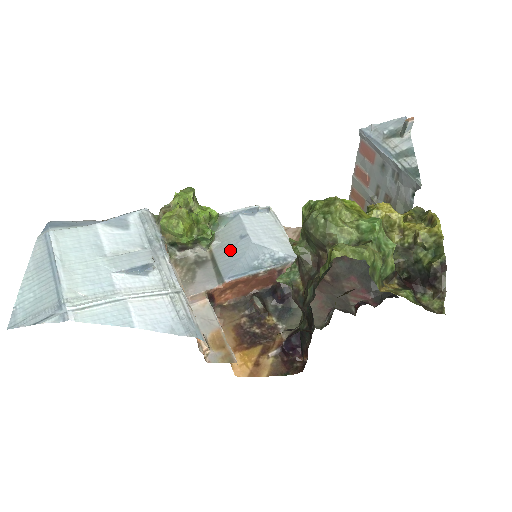
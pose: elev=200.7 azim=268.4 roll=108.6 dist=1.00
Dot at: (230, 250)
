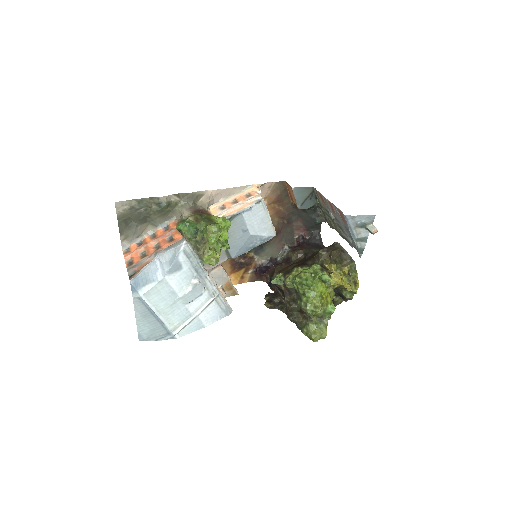
Dot at: (236, 240)
